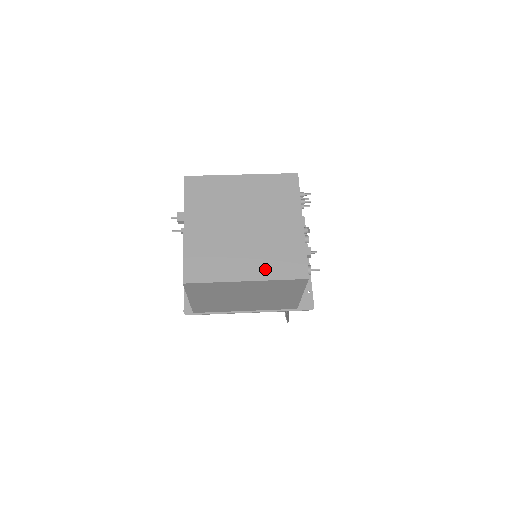
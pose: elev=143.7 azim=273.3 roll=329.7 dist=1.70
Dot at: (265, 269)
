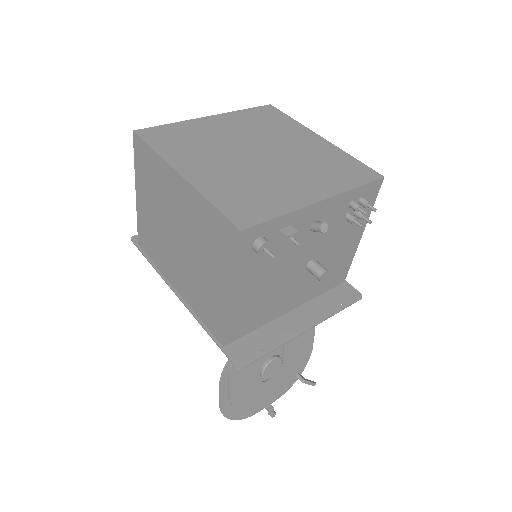
Dot at: (214, 185)
